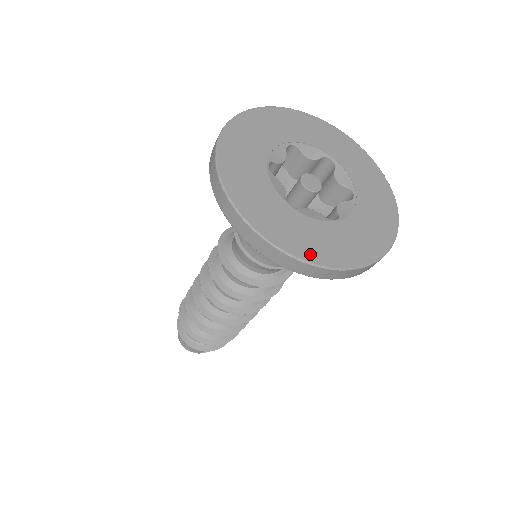
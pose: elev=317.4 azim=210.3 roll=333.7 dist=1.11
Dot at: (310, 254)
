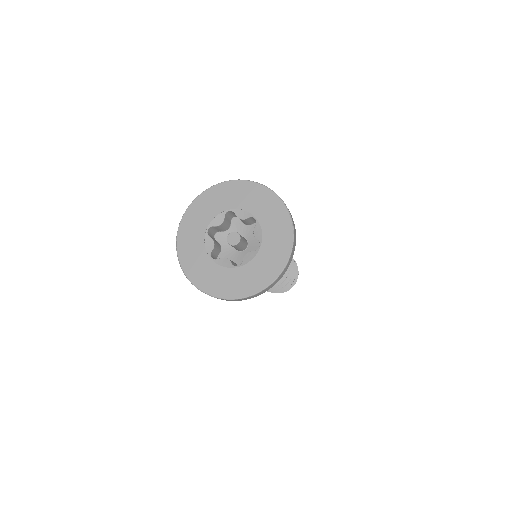
Dot at: (210, 289)
